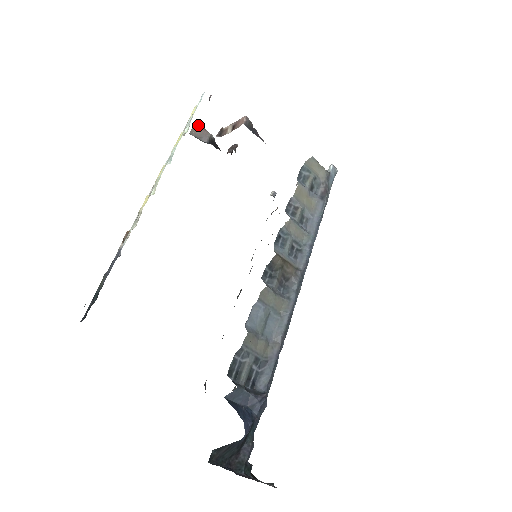
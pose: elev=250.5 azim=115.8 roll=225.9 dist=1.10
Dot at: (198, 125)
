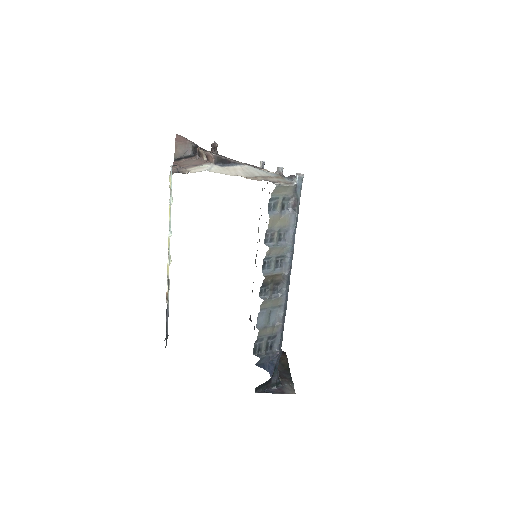
Dot at: (178, 145)
